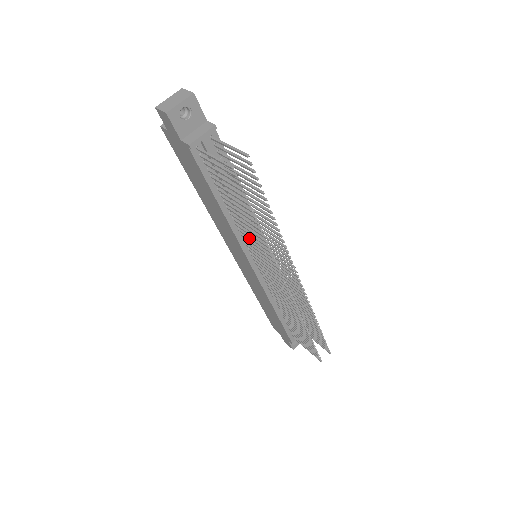
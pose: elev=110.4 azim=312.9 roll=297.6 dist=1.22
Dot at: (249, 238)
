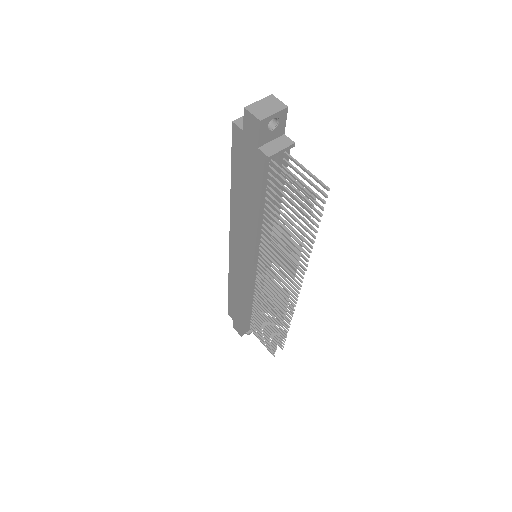
Dot at: (272, 247)
